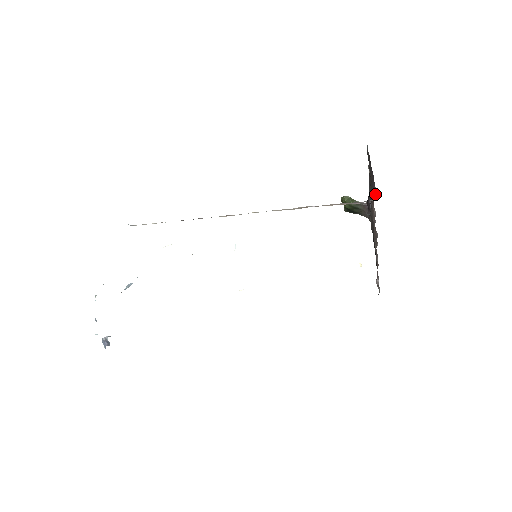
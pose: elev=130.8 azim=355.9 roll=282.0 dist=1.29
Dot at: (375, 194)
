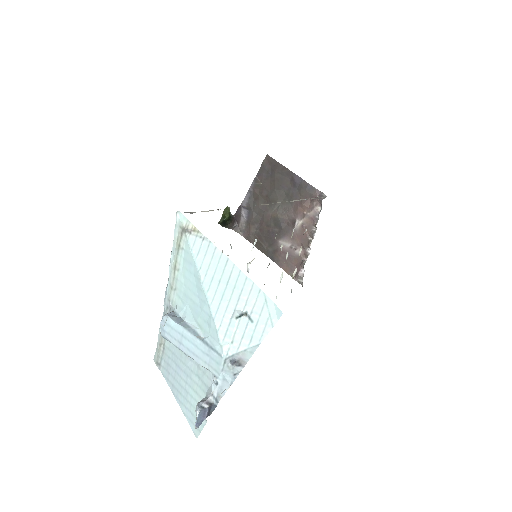
Dot at: (318, 194)
